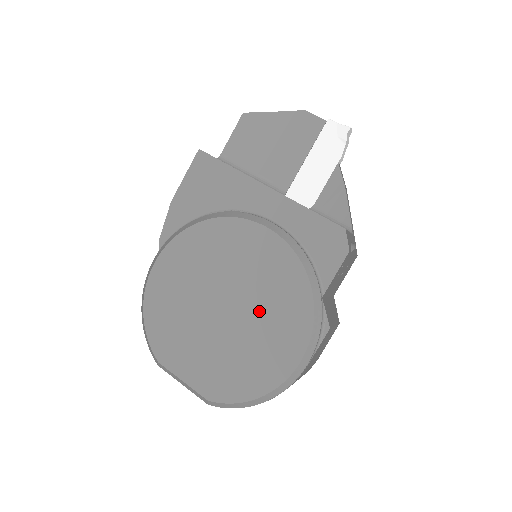
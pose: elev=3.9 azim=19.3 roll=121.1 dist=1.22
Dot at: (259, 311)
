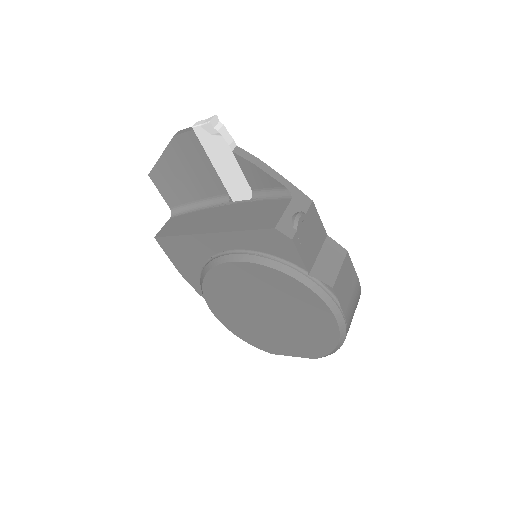
Dot at: (285, 306)
